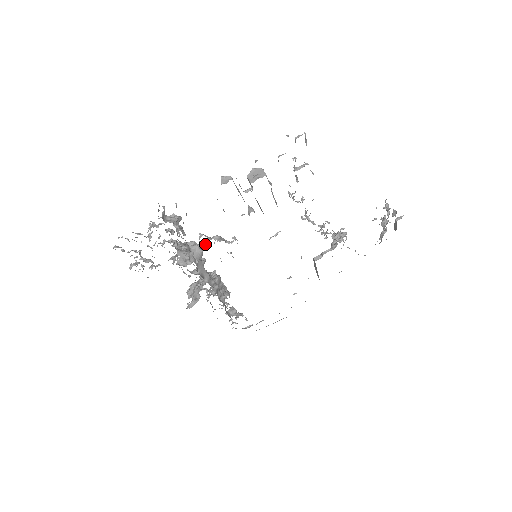
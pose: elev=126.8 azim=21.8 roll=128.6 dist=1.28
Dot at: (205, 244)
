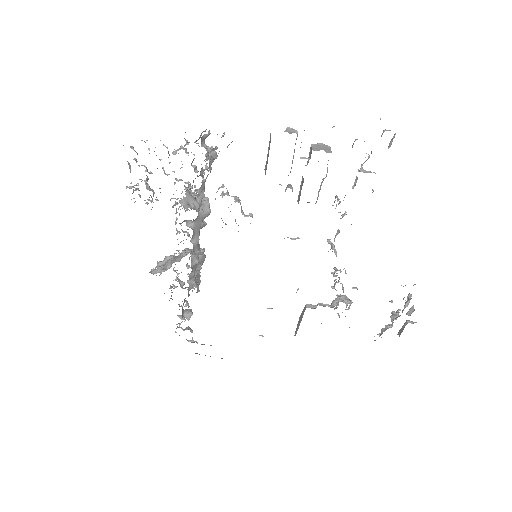
Dot at: (222, 195)
